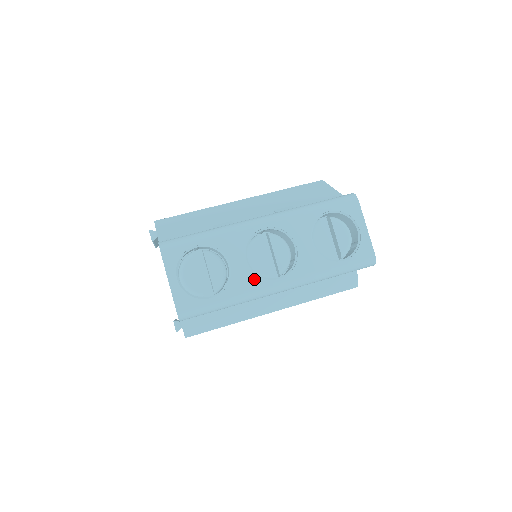
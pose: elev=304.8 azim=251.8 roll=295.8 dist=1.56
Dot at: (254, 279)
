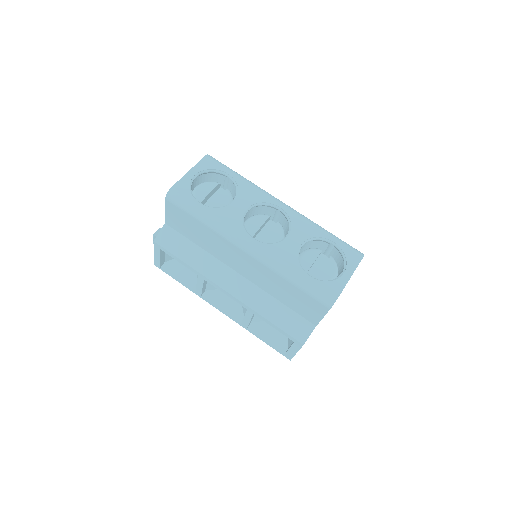
Dot at: (238, 222)
